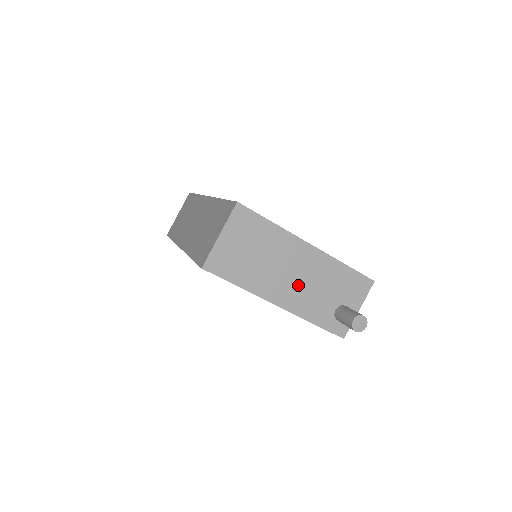
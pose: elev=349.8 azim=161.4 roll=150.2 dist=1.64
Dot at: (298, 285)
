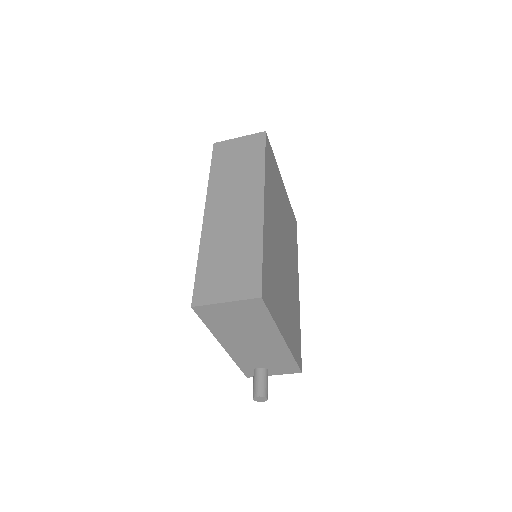
Dot at: (250, 348)
